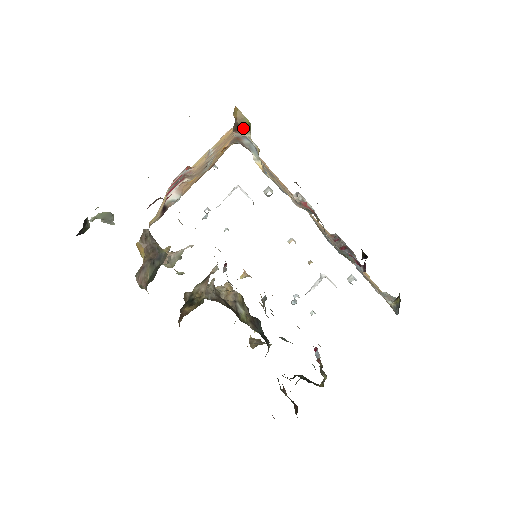
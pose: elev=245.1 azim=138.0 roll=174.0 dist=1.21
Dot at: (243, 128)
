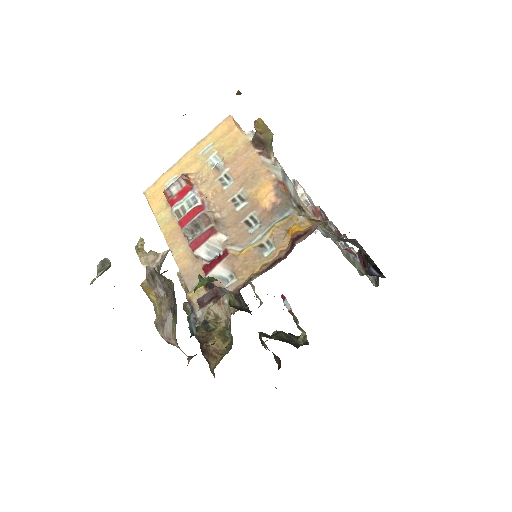
Dot at: (268, 146)
